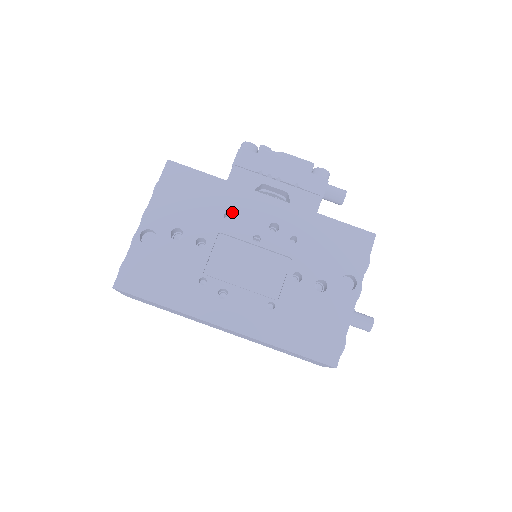
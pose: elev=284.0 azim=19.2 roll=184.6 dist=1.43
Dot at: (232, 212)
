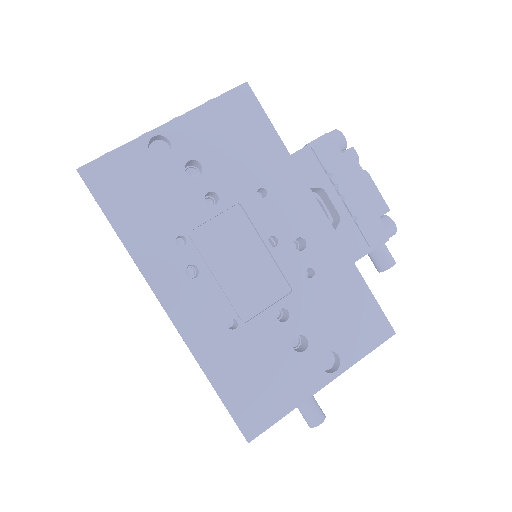
Dot at: (270, 192)
